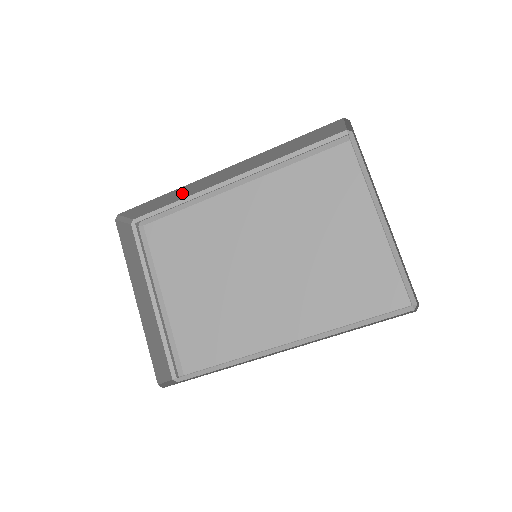
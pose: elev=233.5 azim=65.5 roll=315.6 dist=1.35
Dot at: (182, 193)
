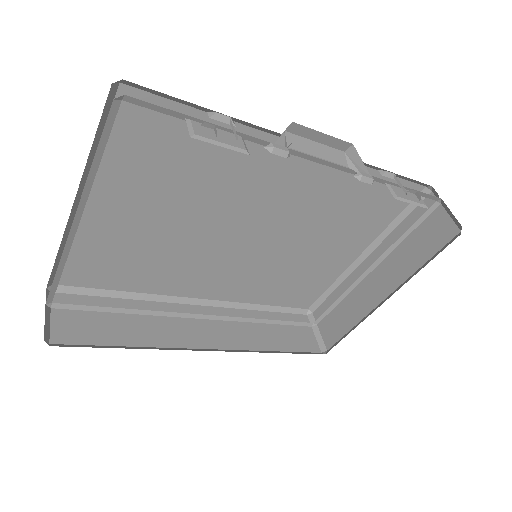
Dot at: occluded
